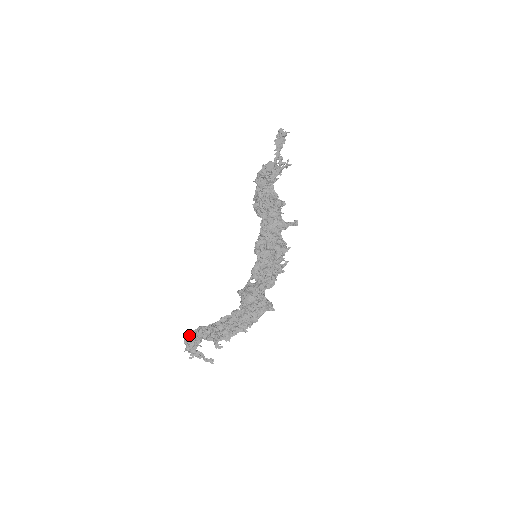
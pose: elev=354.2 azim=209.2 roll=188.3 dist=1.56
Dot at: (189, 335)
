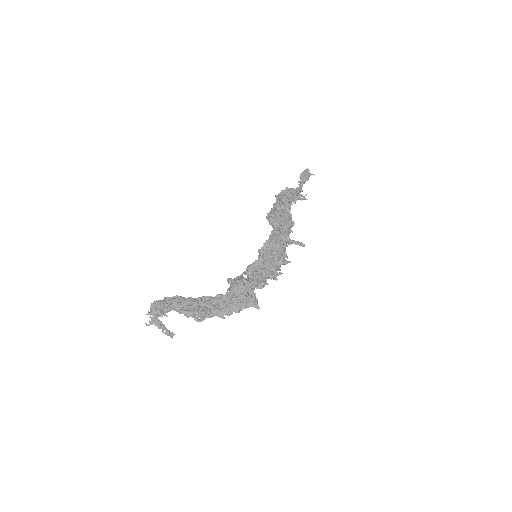
Dot at: (161, 300)
